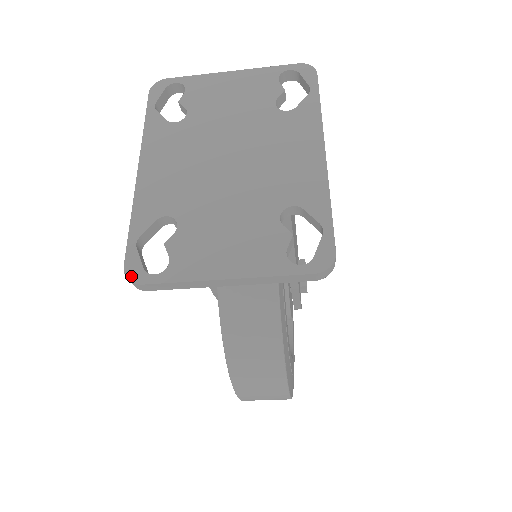
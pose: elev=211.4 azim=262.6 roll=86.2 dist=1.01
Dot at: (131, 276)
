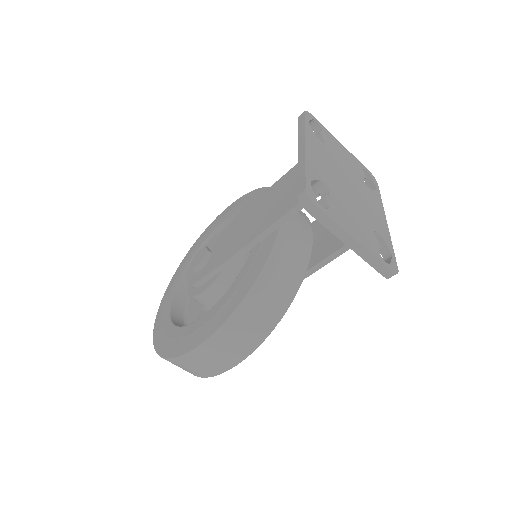
Dot at: (311, 196)
